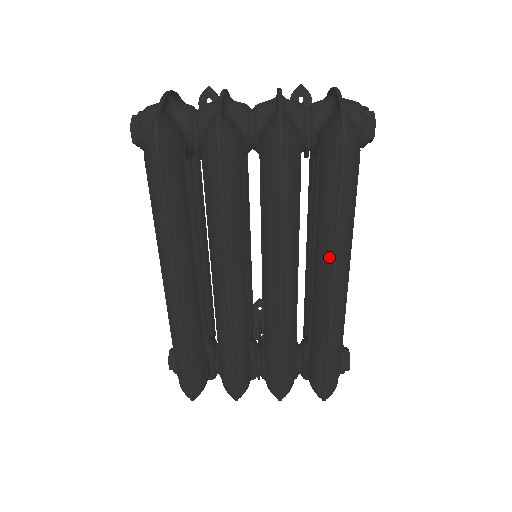
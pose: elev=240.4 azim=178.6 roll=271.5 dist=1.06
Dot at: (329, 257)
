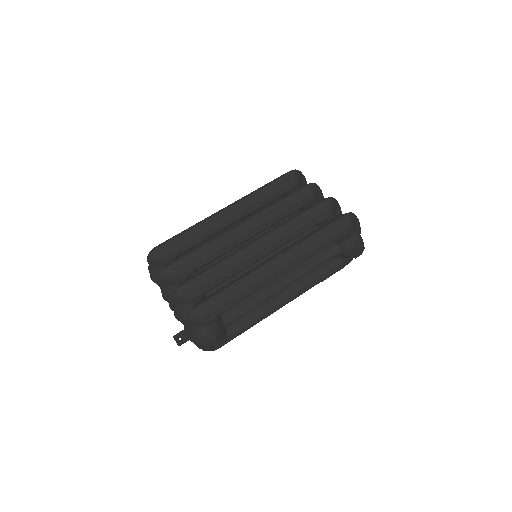
Dot at: (291, 247)
